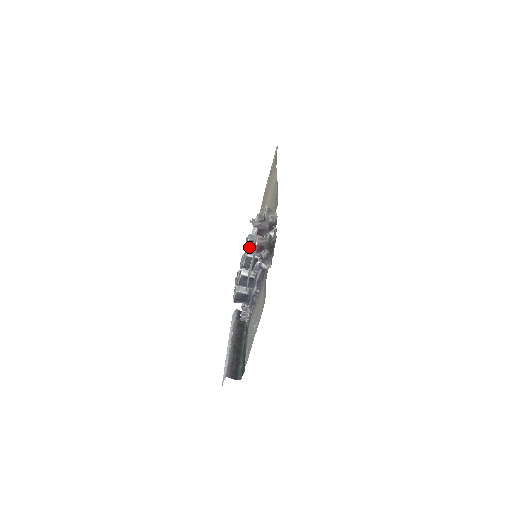
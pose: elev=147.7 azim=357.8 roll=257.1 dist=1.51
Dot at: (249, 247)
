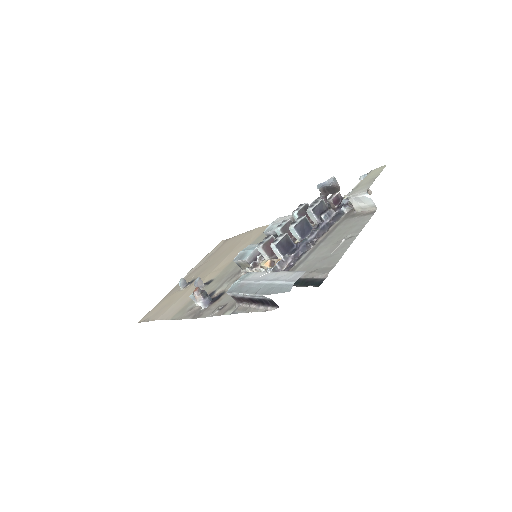
Dot at: (303, 211)
